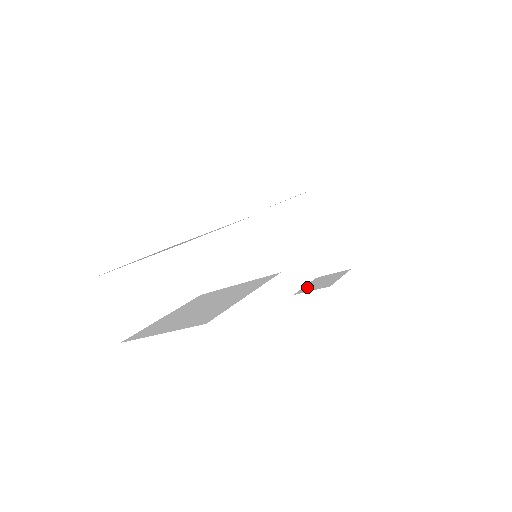
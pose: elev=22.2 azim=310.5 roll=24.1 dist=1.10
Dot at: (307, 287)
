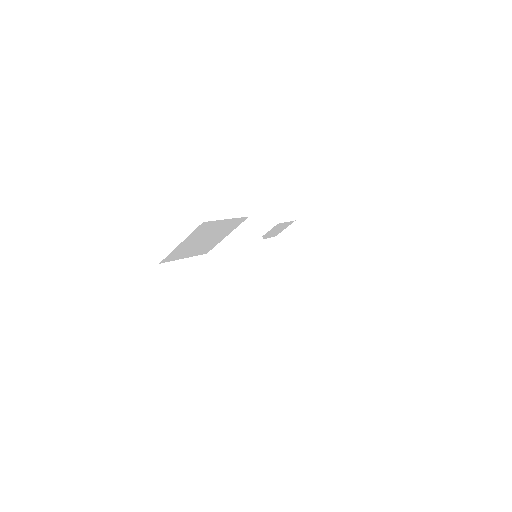
Dot at: occluded
